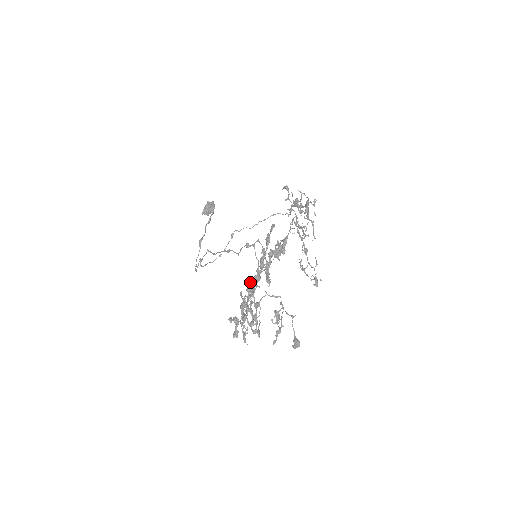
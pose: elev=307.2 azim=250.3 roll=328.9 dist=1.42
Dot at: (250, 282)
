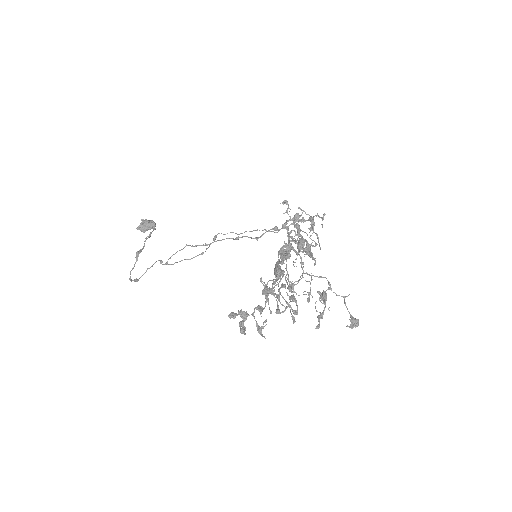
Dot at: (276, 267)
